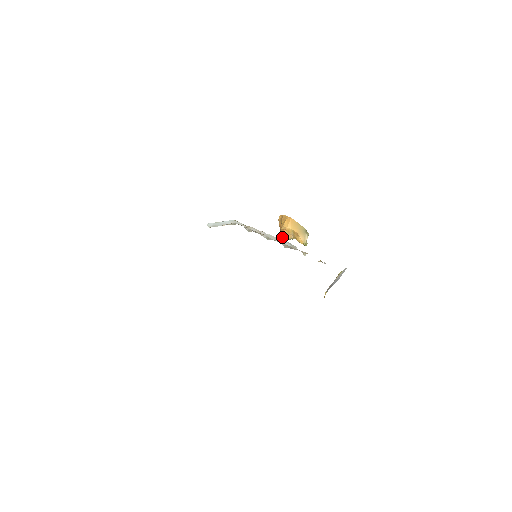
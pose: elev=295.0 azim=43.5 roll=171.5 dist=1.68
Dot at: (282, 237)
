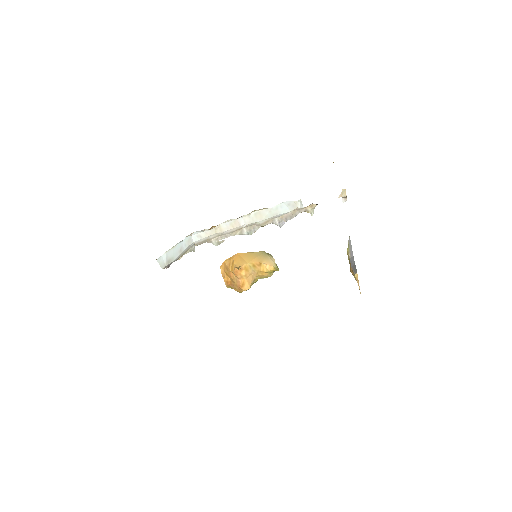
Dot at: (242, 287)
